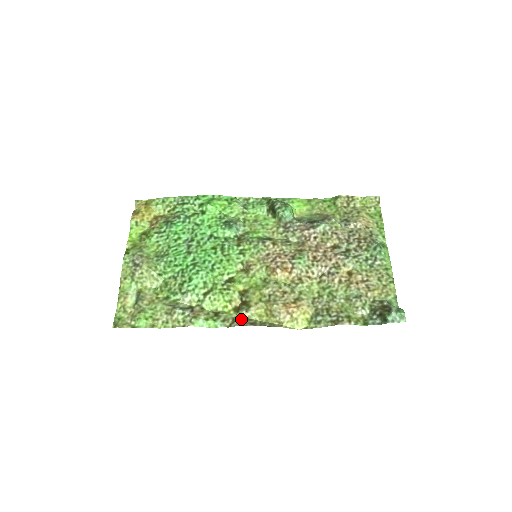
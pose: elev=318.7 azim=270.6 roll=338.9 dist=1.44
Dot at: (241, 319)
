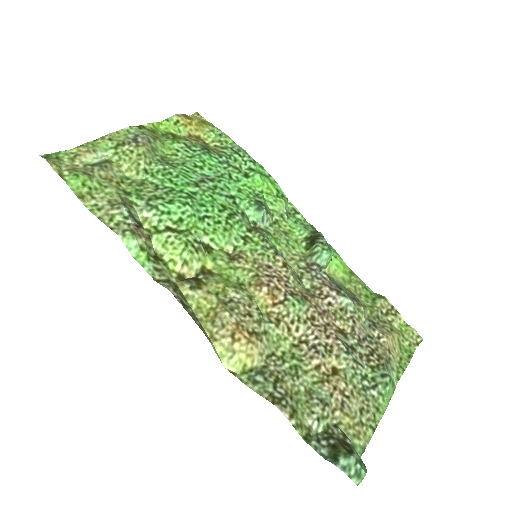
Dot at: (177, 288)
